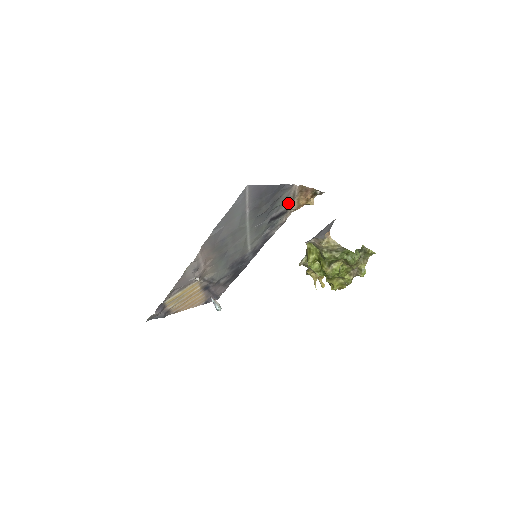
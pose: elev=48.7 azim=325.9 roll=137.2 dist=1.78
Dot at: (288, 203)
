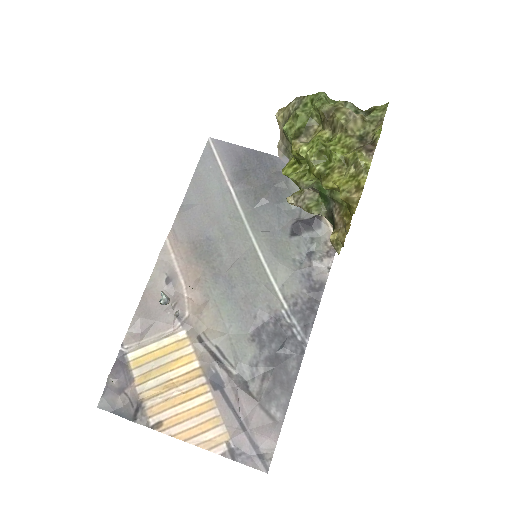
Dot at: occluded
